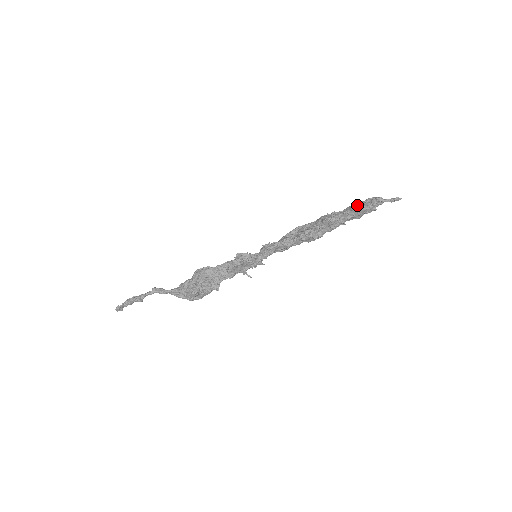
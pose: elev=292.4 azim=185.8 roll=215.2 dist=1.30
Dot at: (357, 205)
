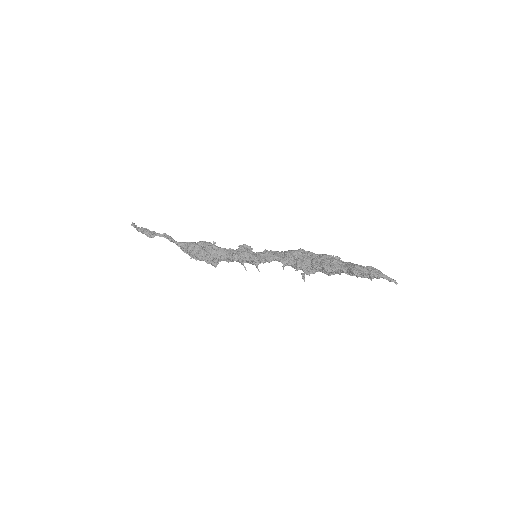
Dot at: (355, 272)
